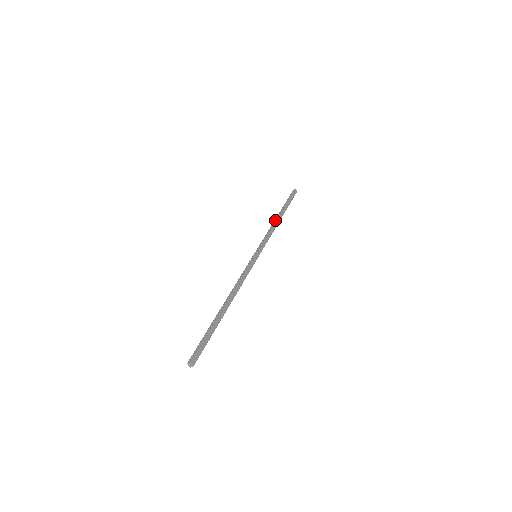
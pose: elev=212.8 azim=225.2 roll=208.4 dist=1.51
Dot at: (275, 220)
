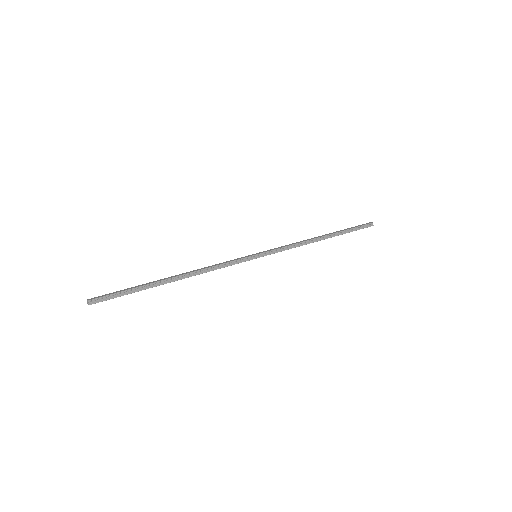
Dot at: (314, 240)
